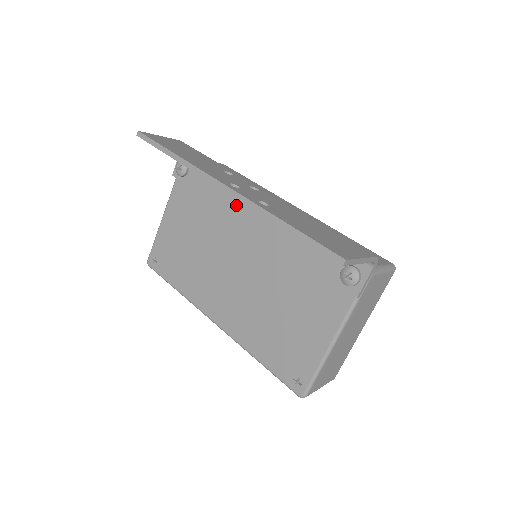
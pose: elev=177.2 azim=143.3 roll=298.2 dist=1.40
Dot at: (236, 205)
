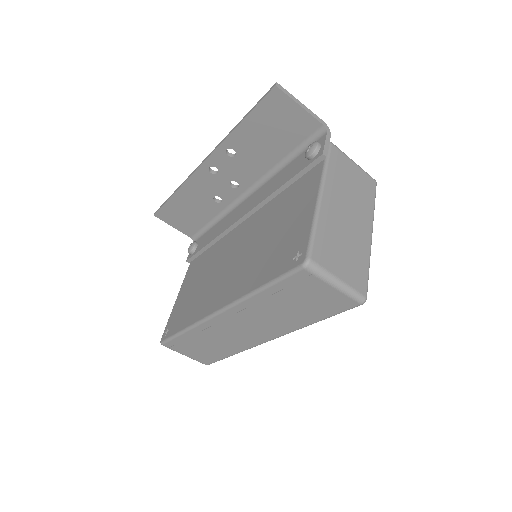
Dot at: (230, 221)
